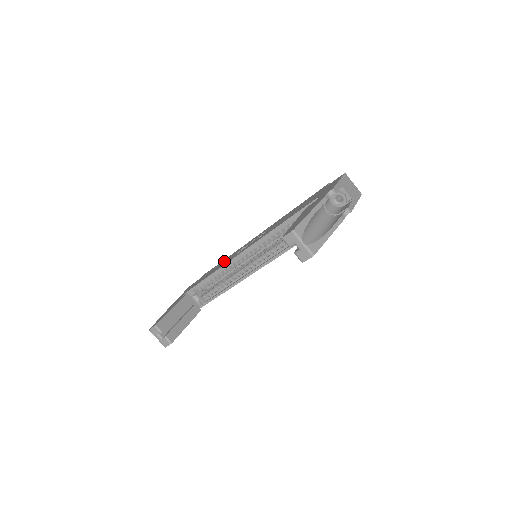
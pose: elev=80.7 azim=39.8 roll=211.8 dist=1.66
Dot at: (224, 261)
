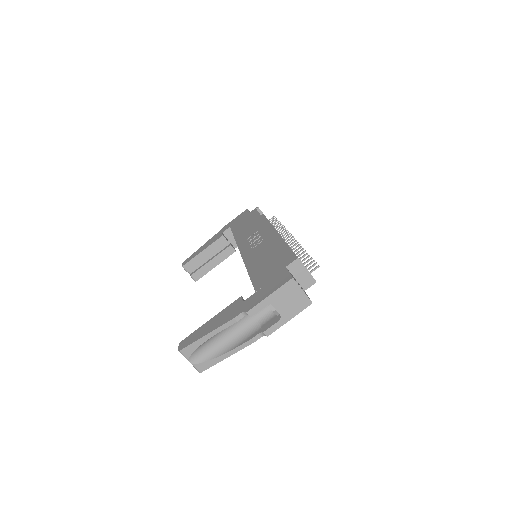
Dot at: (251, 225)
